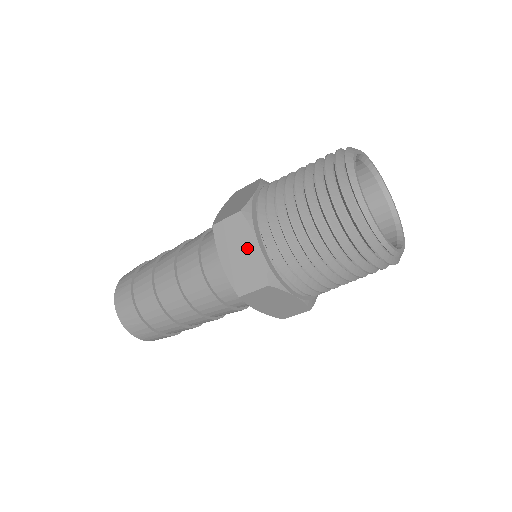
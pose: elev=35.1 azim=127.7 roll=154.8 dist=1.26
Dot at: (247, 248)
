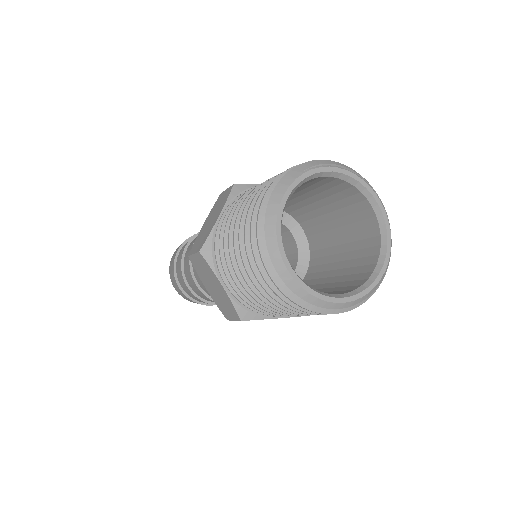
Dot at: occluded
